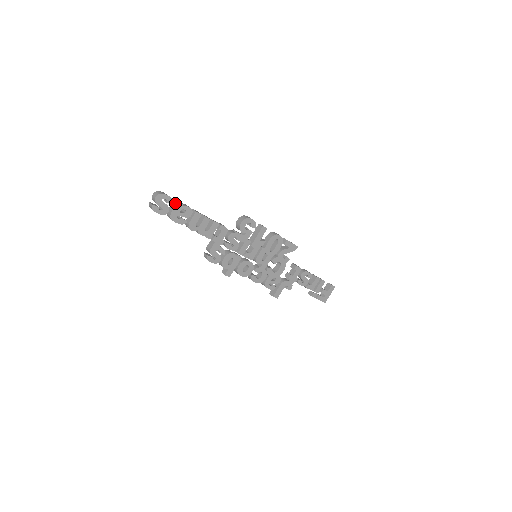
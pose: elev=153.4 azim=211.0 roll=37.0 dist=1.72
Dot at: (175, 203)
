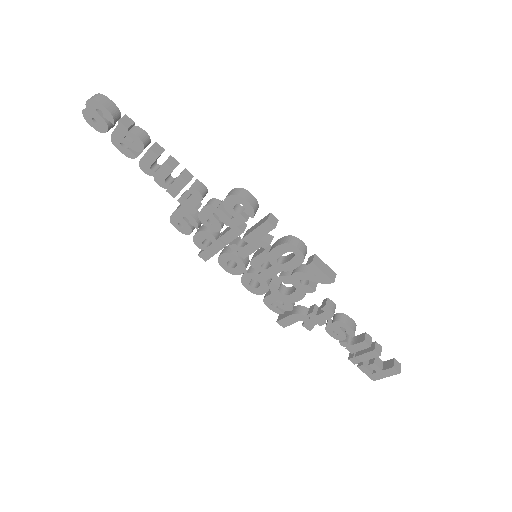
Dot at: (119, 122)
